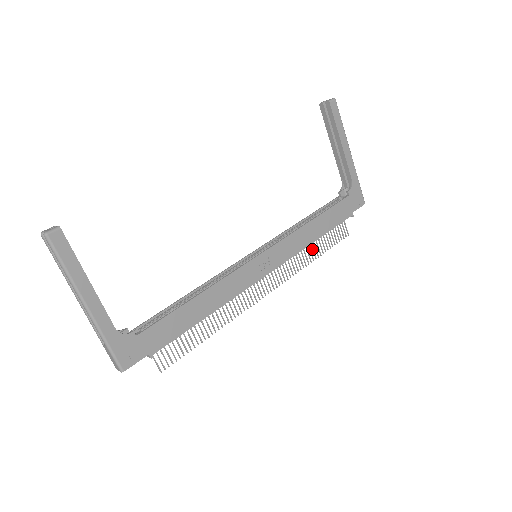
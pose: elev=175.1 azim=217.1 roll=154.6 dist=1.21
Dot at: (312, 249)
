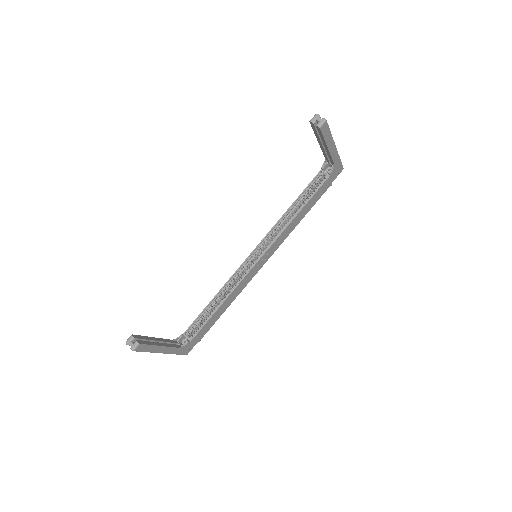
Dot at: occluded
